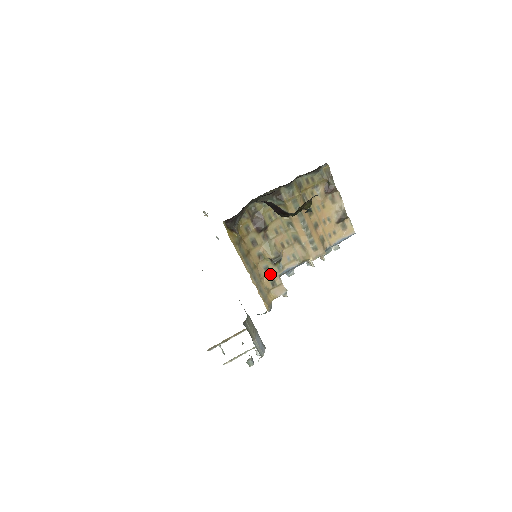
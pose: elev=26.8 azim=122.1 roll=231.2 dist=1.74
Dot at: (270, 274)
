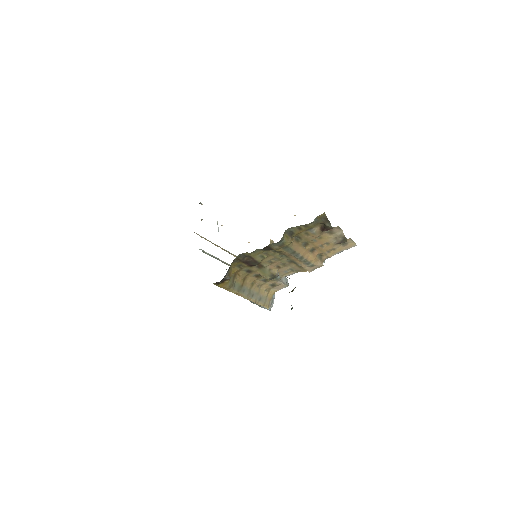
Dot at: (269, 282)
